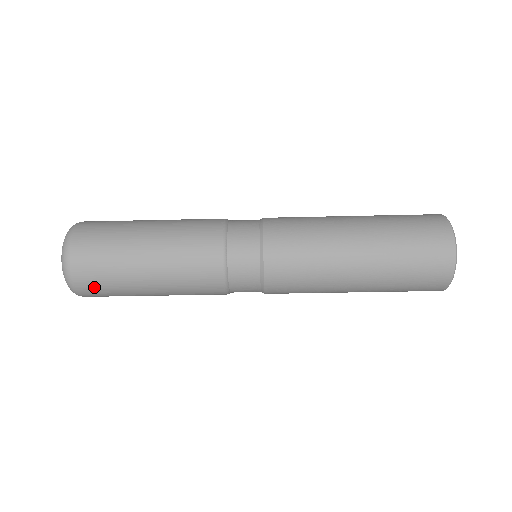
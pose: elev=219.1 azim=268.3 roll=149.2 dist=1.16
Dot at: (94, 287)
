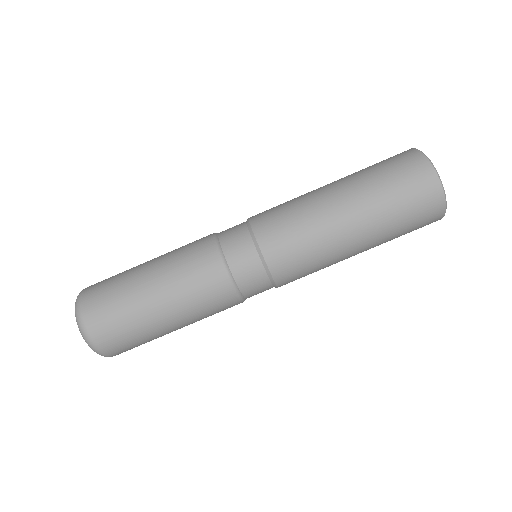
Dot at: (109, 330)
